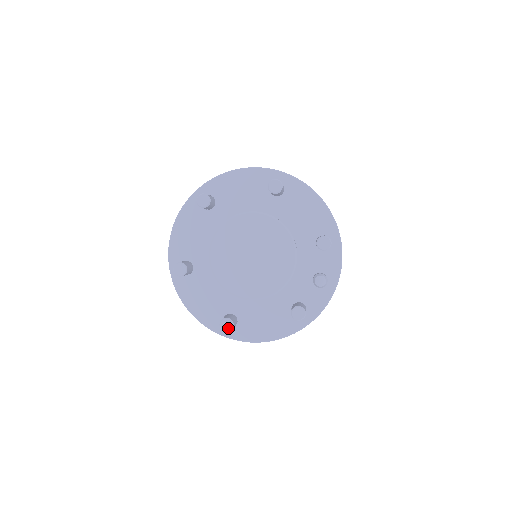
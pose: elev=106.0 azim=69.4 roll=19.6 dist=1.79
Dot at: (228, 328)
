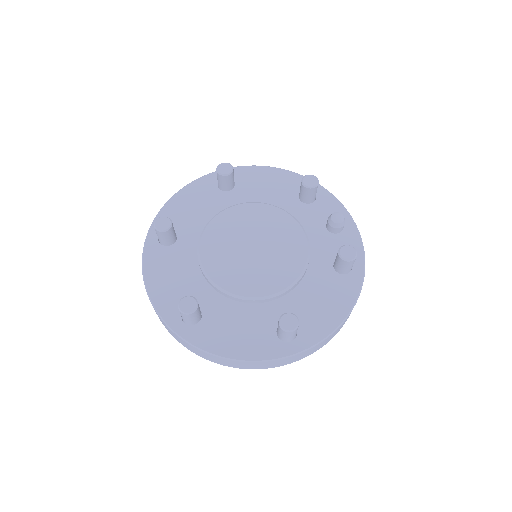
Dot at: (293, 323)
